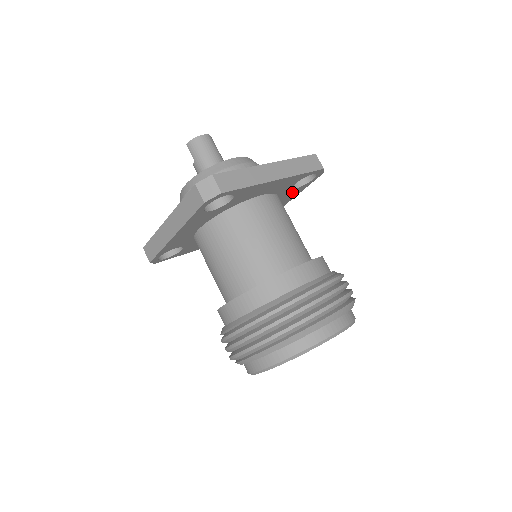
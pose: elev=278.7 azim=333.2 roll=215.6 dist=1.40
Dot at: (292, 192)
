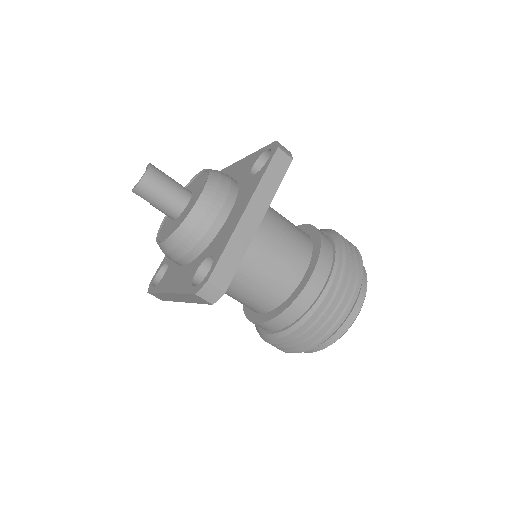
Dot at: occluded
